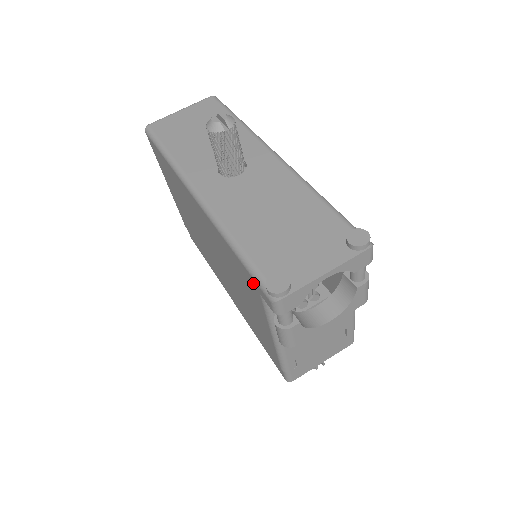
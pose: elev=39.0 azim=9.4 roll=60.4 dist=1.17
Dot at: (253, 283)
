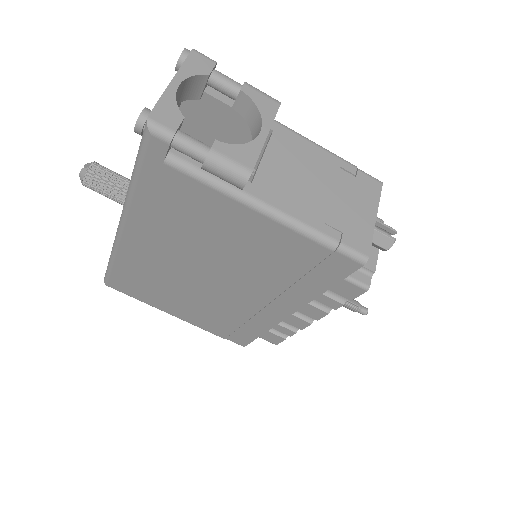
Dot at: (155, 168)
